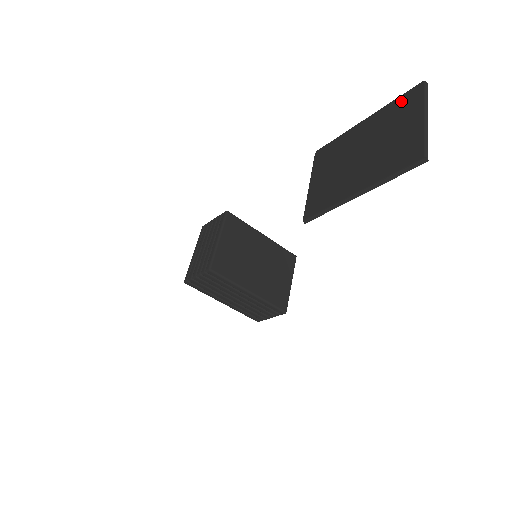
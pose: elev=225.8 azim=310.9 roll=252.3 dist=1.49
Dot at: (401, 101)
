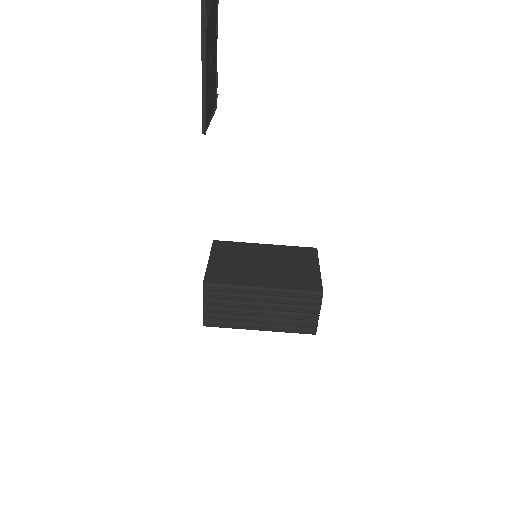
Dot at: out of frame
